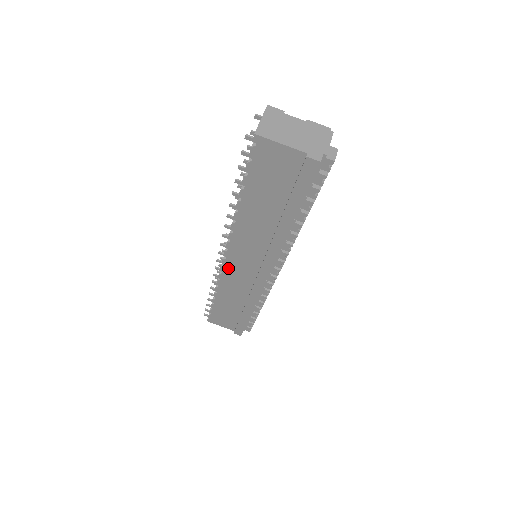
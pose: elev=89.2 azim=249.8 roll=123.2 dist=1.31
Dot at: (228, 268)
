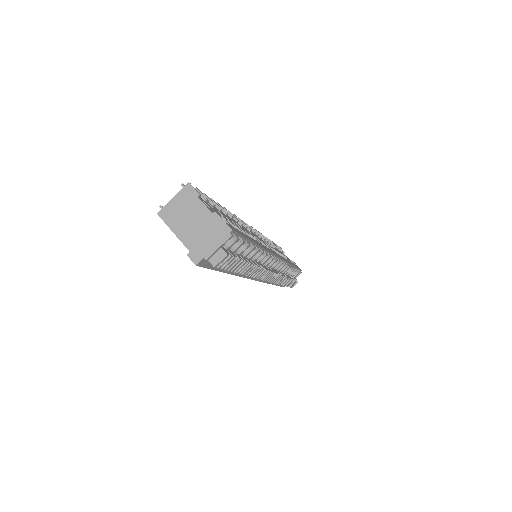
Dot at: occluded
